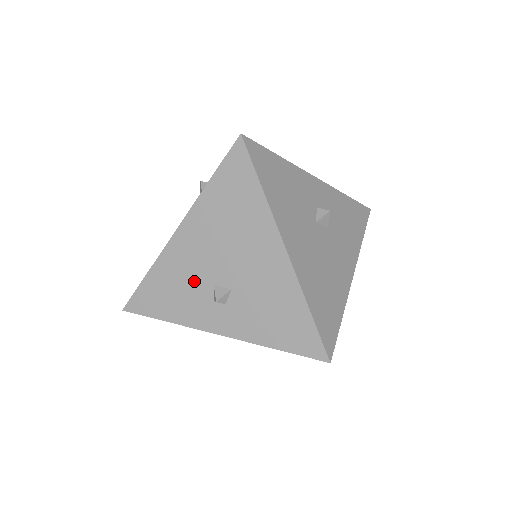
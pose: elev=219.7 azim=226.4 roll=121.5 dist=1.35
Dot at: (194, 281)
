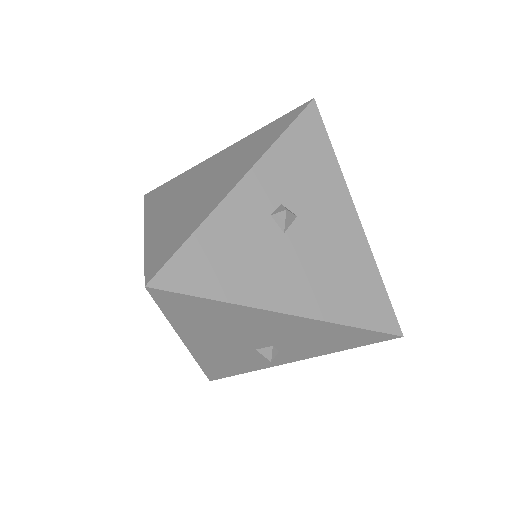
Dot at: (238, 355)
